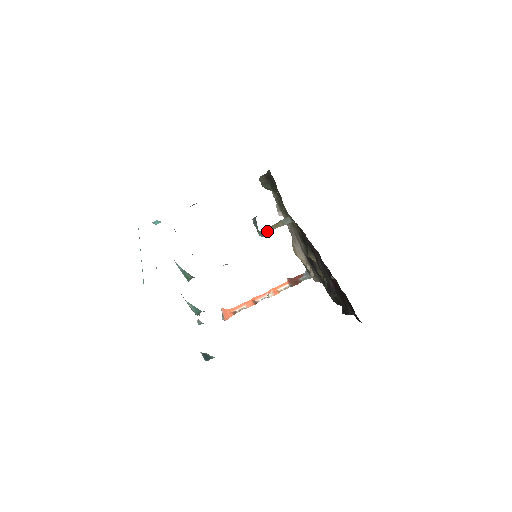
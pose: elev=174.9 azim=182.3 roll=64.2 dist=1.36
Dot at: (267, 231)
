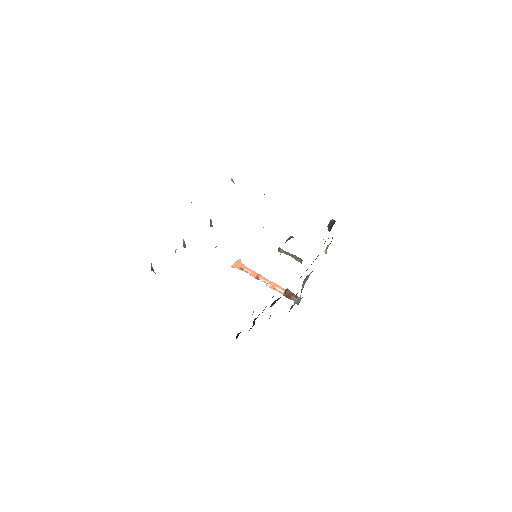
Dot at: (284, 251)
